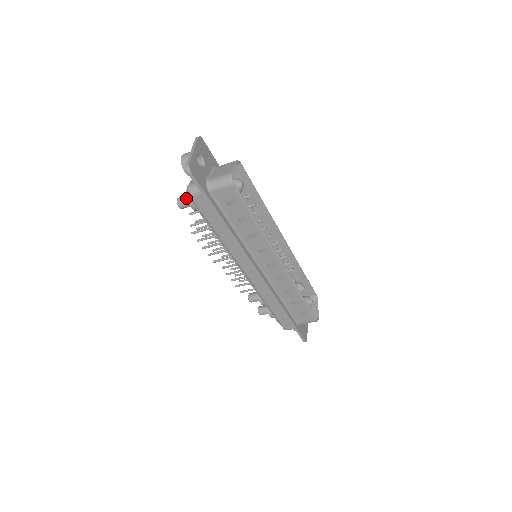
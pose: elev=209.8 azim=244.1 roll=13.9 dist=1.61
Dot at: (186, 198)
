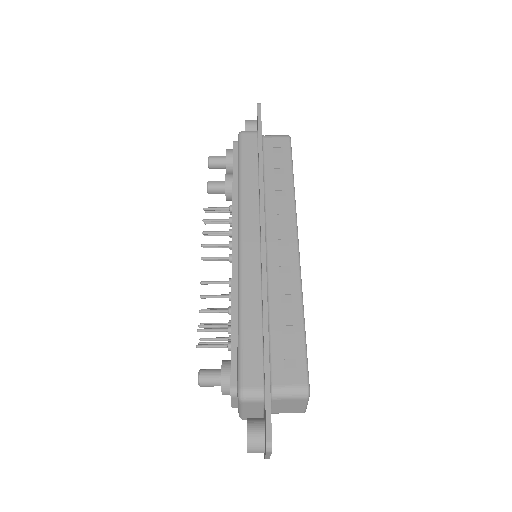
Dot at: occluded
